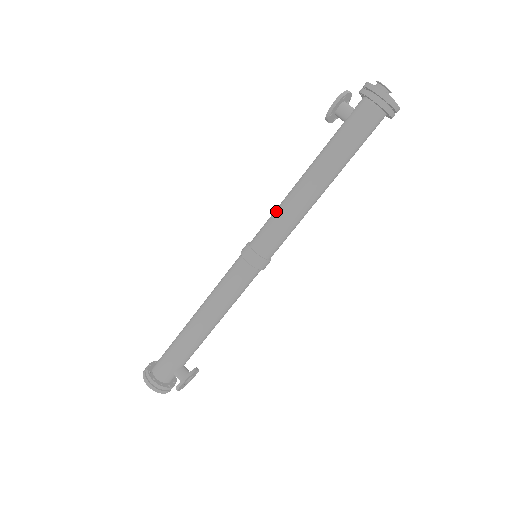
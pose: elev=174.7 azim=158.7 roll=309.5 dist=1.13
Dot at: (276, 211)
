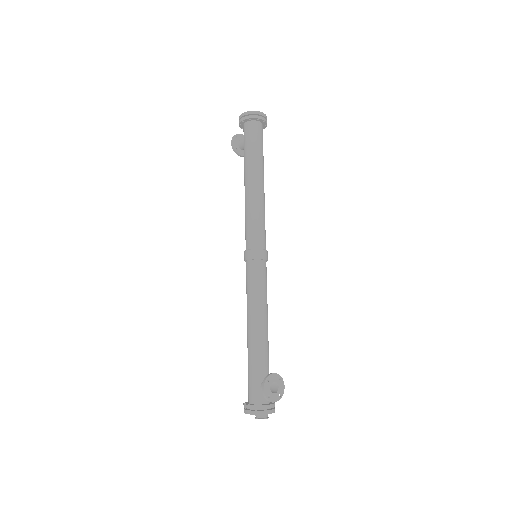
Dot at: (245, 218)
